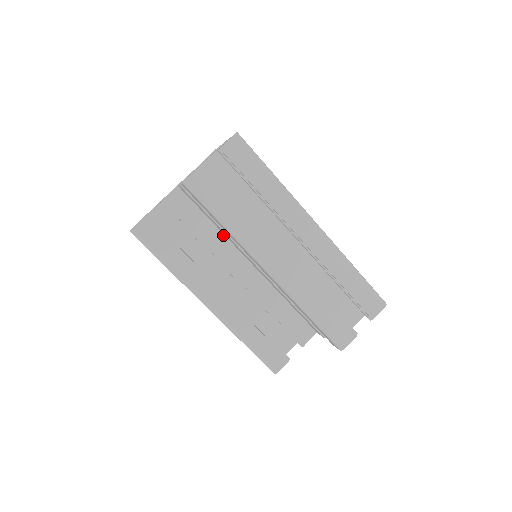
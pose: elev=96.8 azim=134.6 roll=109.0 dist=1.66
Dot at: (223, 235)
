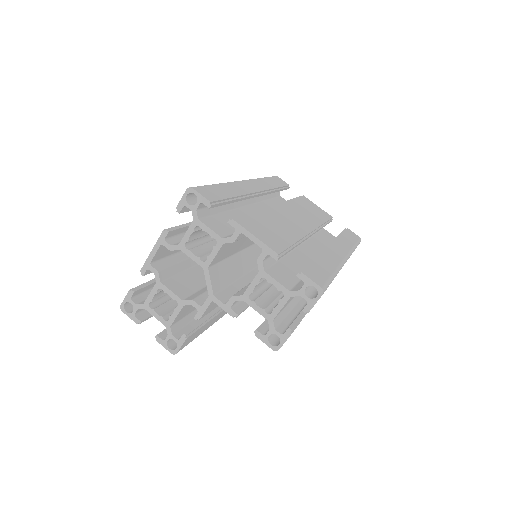
Dot at: occluded
